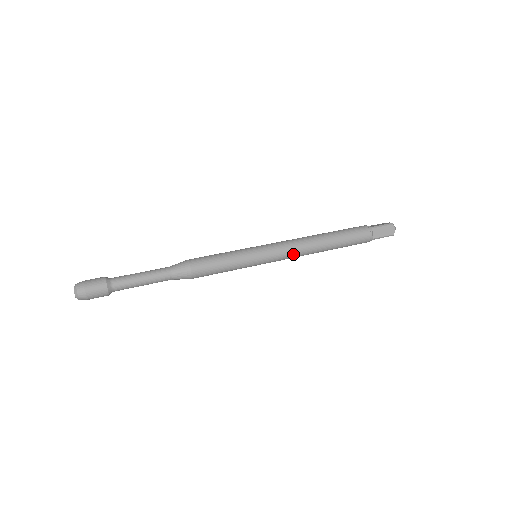
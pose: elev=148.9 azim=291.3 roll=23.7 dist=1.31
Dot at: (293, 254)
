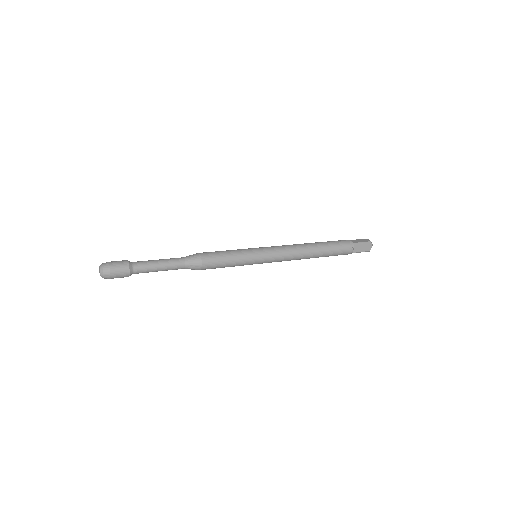
Dot at: (287, 259)
